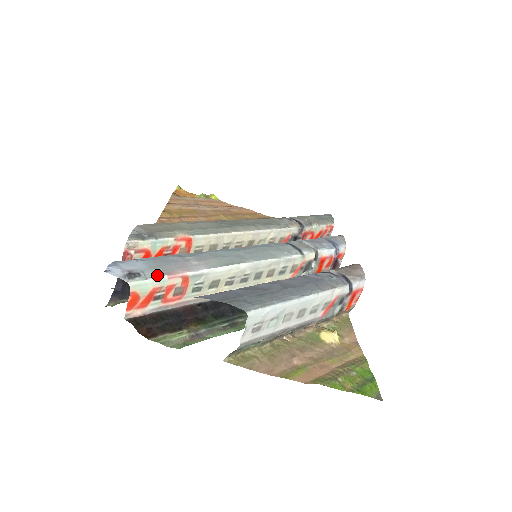
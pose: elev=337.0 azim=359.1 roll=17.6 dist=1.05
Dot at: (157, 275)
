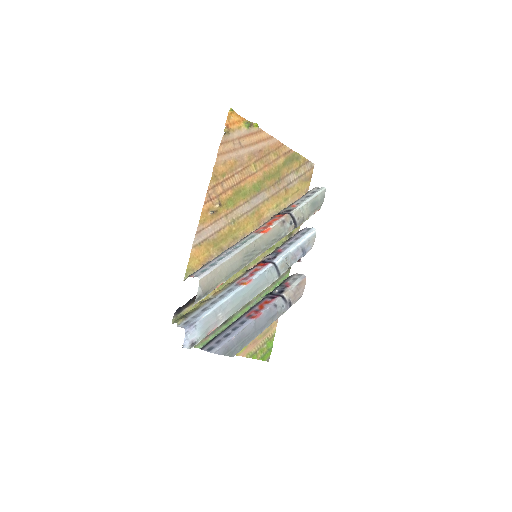
Dot at: (203, 338)
